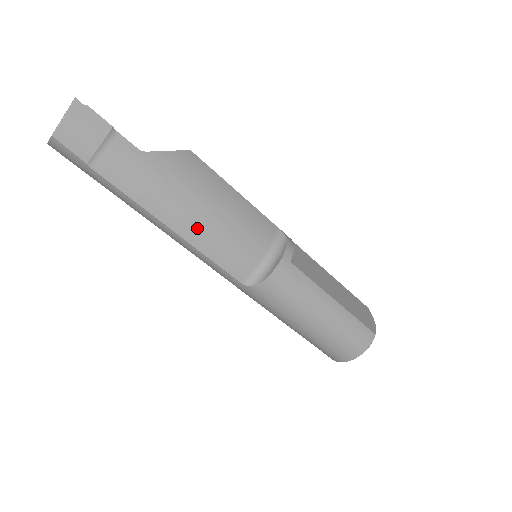
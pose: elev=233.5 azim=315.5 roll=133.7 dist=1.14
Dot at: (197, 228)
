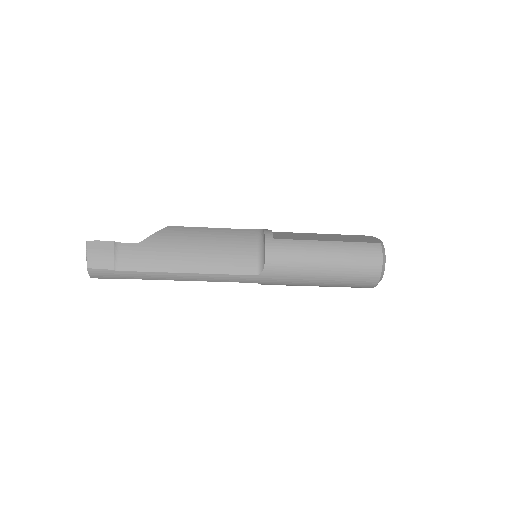
Dot at: (200, 261)
